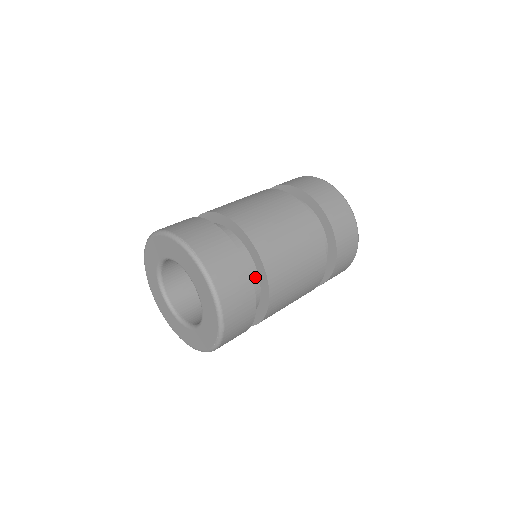
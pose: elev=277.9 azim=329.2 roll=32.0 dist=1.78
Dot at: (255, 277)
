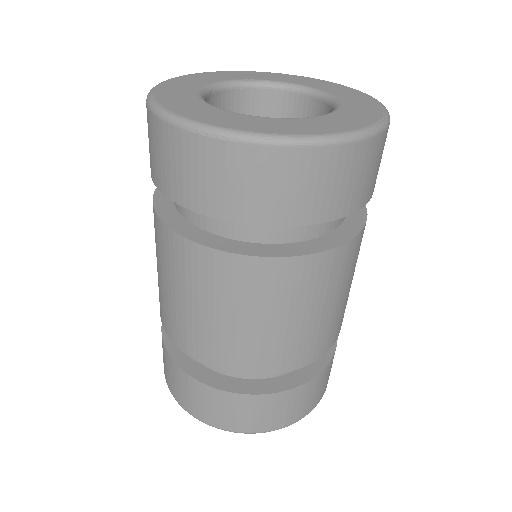
Dot at: occluded
